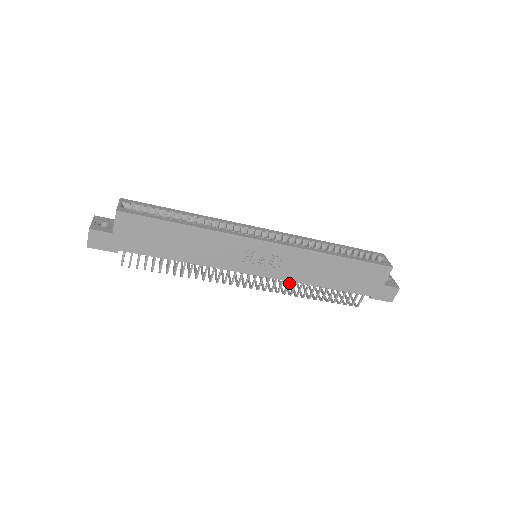
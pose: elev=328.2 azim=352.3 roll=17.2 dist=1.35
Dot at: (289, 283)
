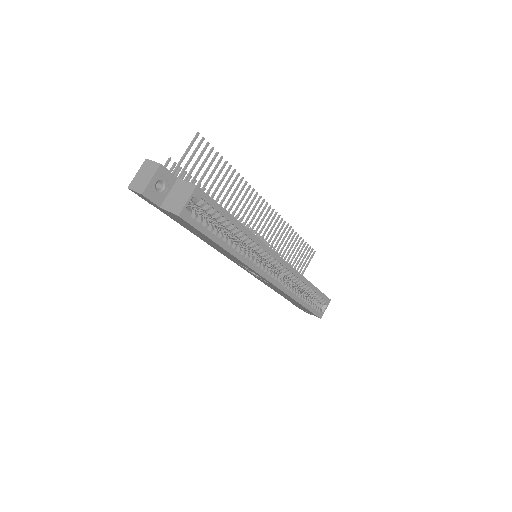
Dot at: occluded
